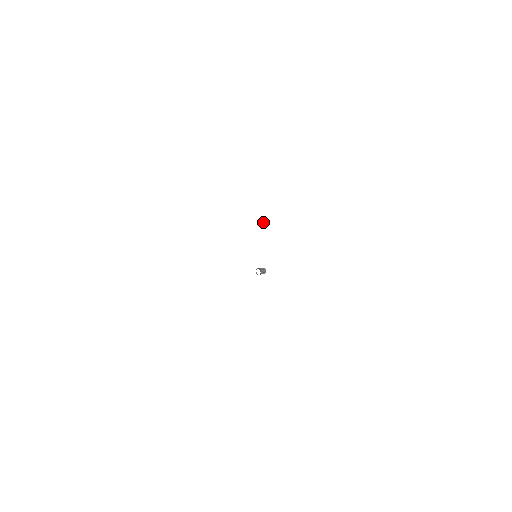
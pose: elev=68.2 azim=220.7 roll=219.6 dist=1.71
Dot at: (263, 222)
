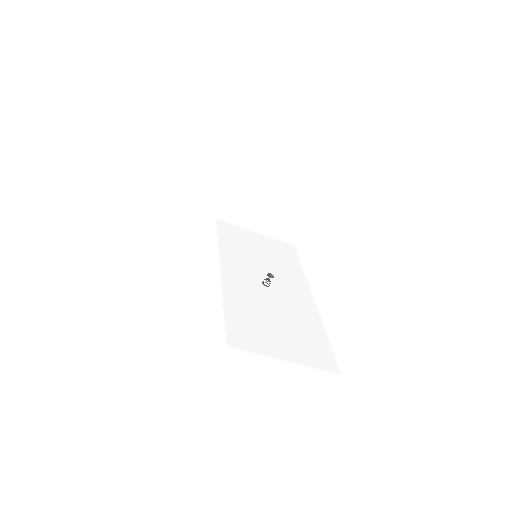
Dot at: (236, 249)
